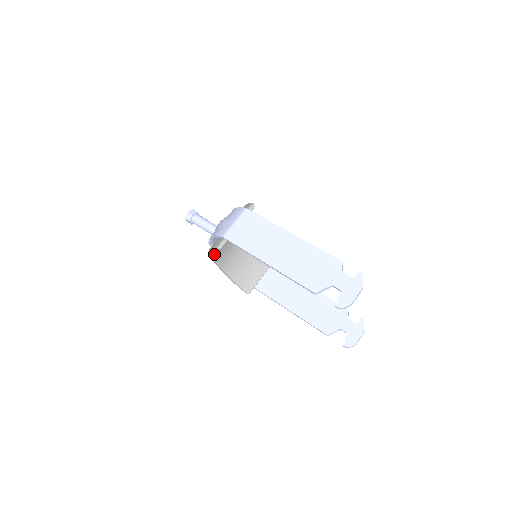
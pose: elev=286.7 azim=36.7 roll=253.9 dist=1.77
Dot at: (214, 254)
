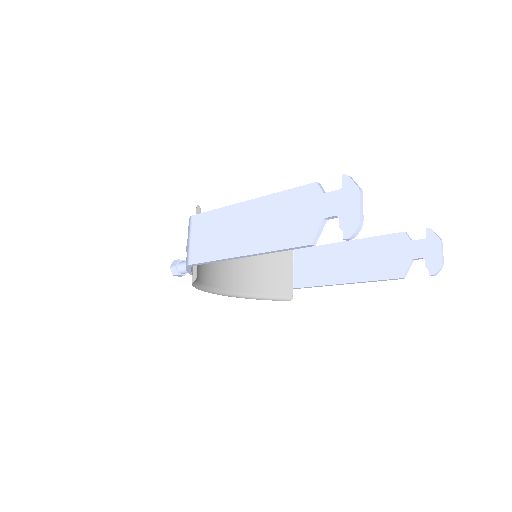
Dot at: (212, 288)
